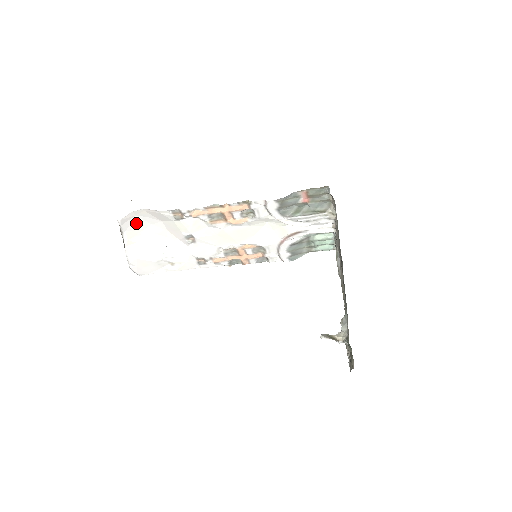
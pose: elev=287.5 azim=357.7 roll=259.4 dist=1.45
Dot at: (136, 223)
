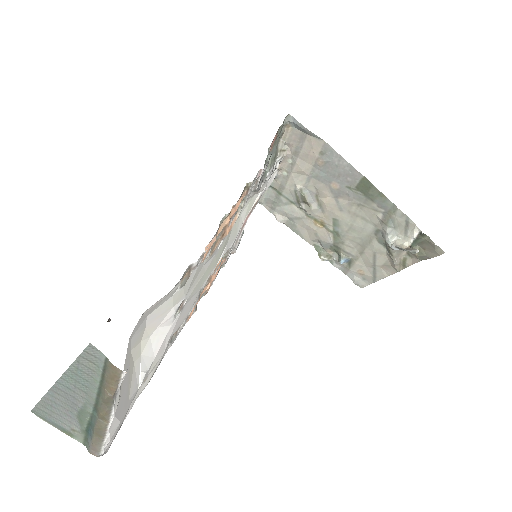
Dot at: occluded
